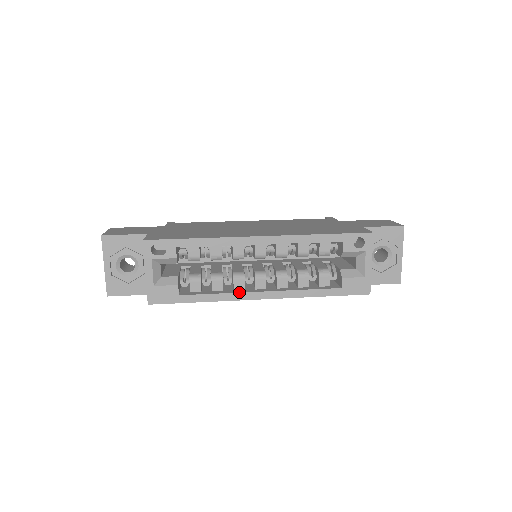
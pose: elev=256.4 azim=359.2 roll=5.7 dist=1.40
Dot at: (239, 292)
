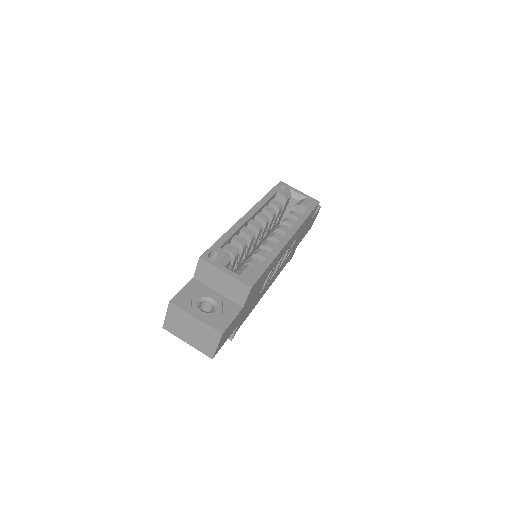
Dot at: (278, 243)
